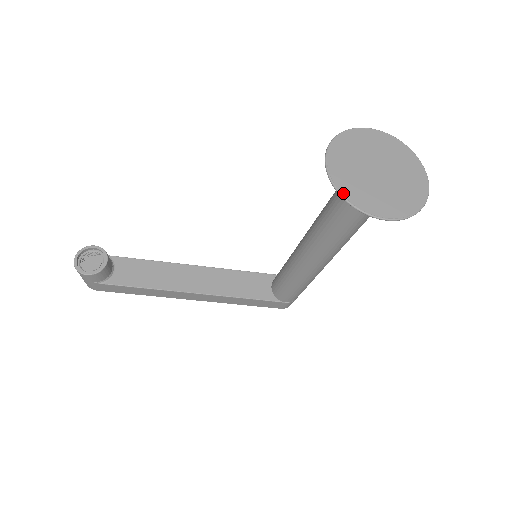
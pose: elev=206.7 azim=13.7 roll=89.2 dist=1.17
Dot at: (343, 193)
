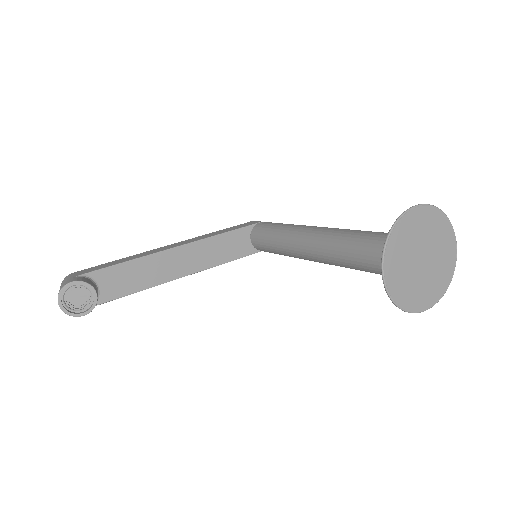
Dot at: (398, 303)
